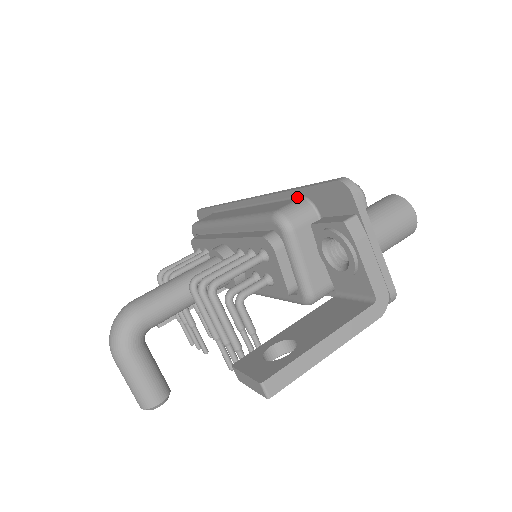
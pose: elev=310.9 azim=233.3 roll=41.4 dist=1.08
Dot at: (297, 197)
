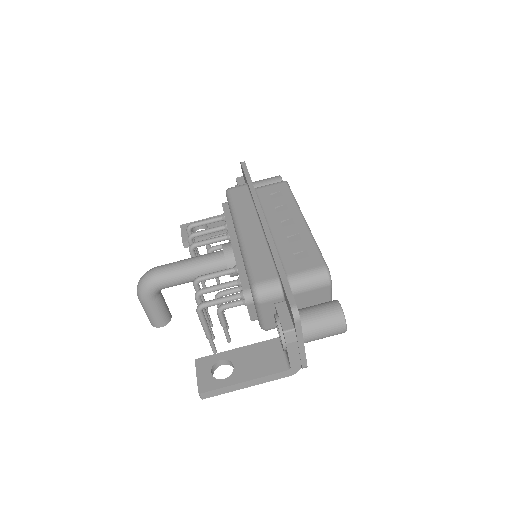
Dot at: (277, 274)
